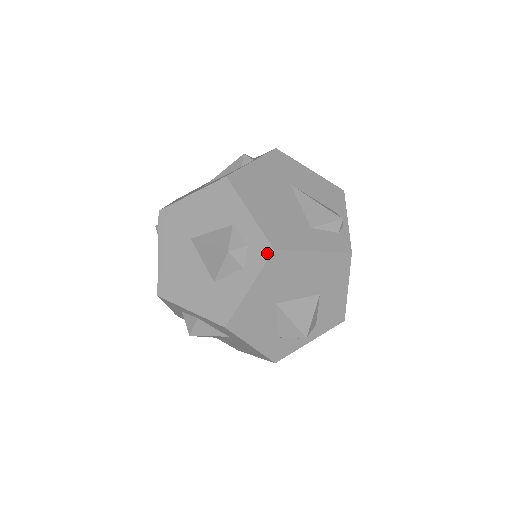
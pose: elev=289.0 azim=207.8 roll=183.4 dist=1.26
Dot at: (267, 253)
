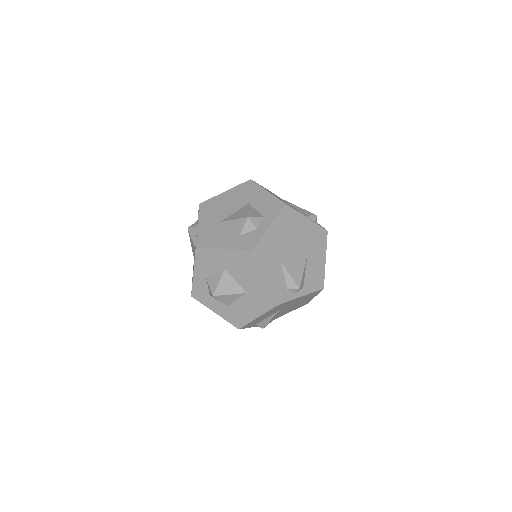
Dot at: (199, 209)
